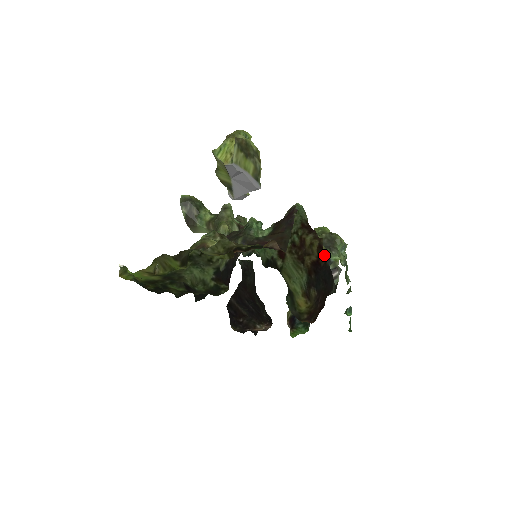
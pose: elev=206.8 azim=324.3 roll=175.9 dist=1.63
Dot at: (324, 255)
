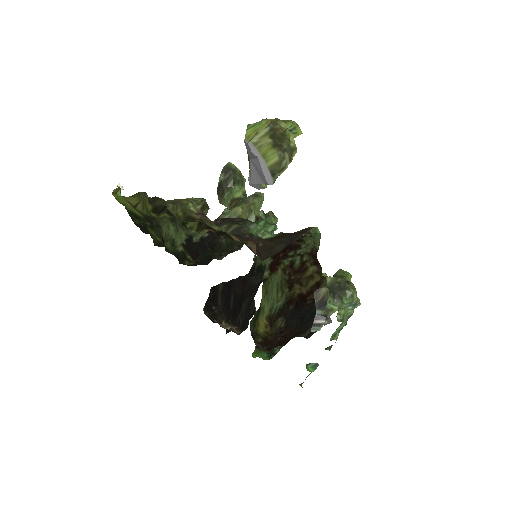
Dot at: (322, 296)
